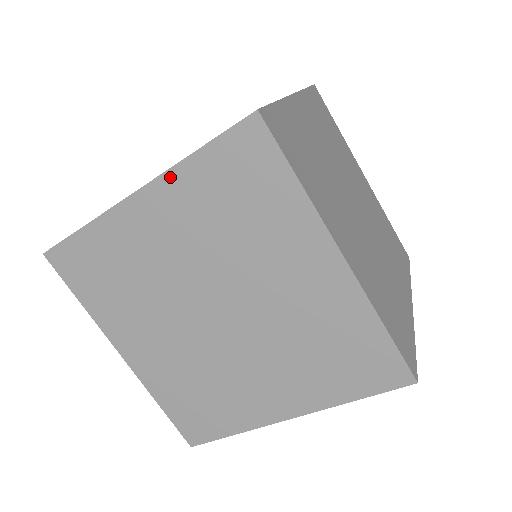
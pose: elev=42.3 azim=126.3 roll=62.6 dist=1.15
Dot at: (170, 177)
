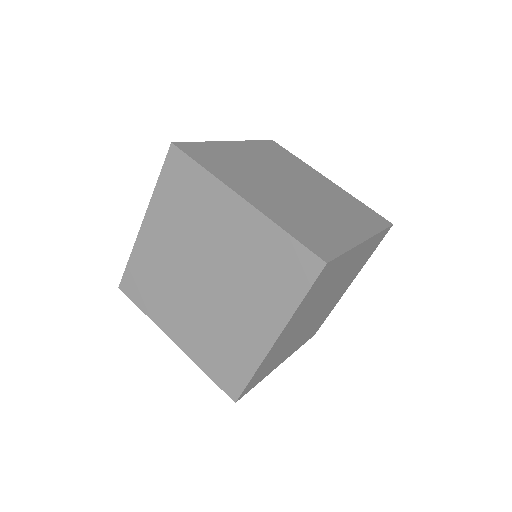
Dot at: (153, 203)
